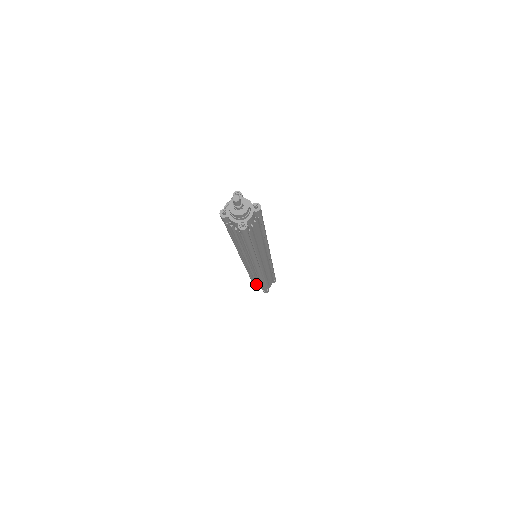
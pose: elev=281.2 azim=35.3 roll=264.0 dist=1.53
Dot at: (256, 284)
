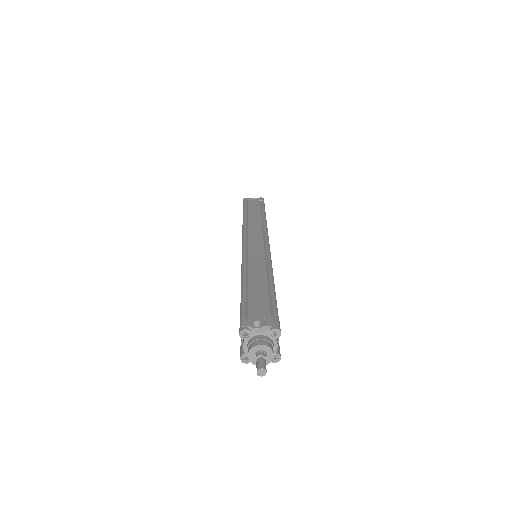
Dot at: occluded
